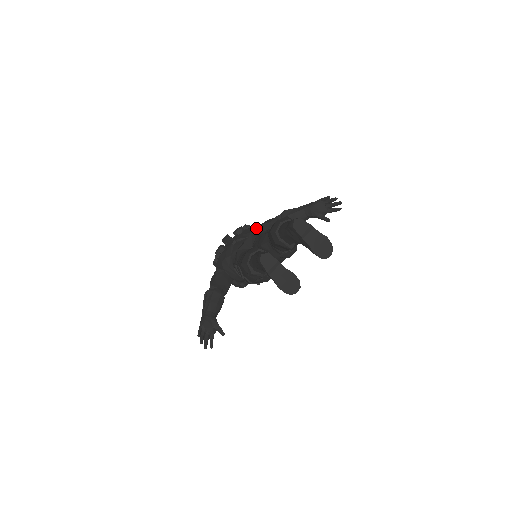
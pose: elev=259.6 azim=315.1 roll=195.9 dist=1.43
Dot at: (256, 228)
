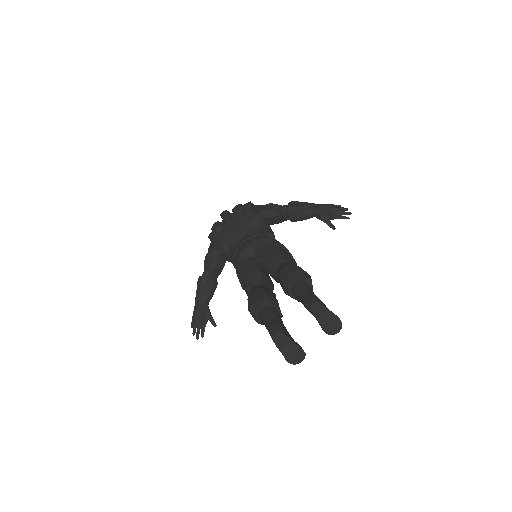
Dot at: (257, 210)
